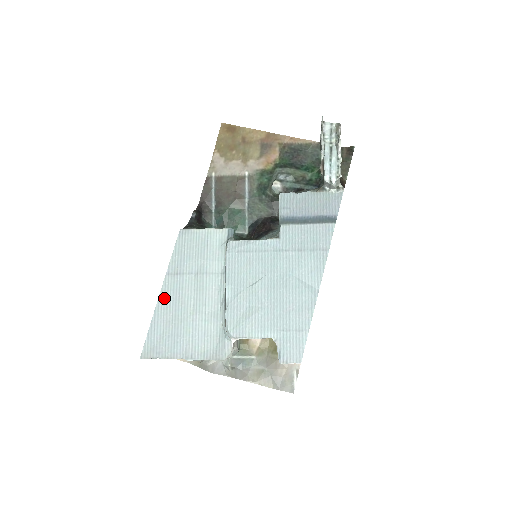
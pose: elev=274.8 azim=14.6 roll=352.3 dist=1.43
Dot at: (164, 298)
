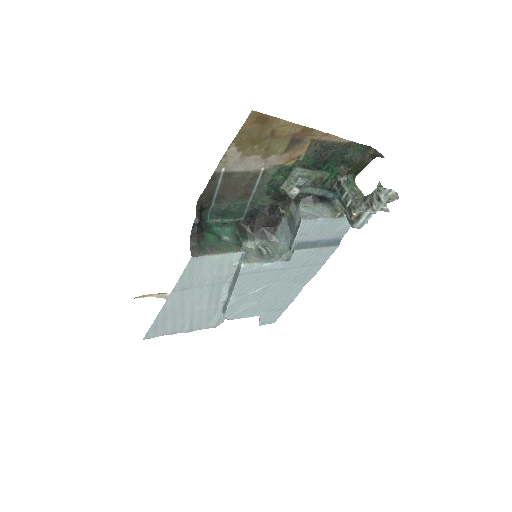
Dot at: (169, 306)
